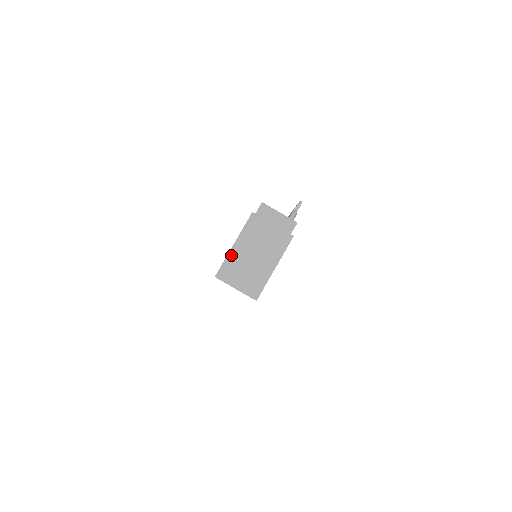
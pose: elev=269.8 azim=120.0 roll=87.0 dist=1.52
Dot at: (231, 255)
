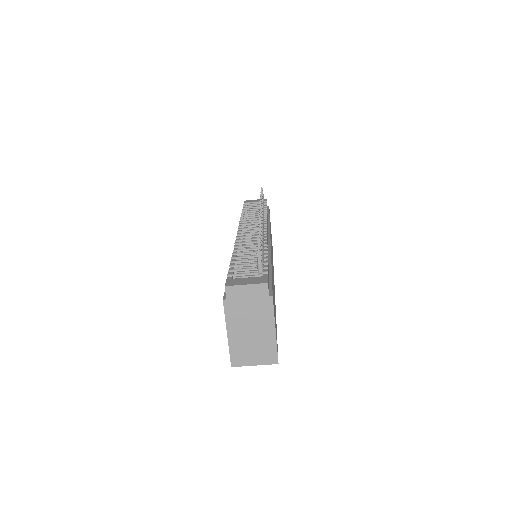
Dot at: (231, 344)
